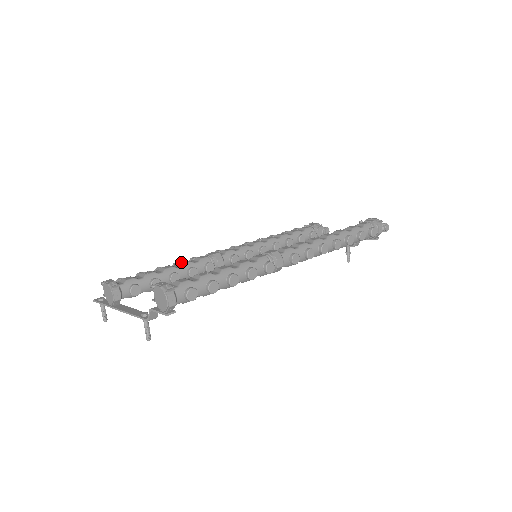
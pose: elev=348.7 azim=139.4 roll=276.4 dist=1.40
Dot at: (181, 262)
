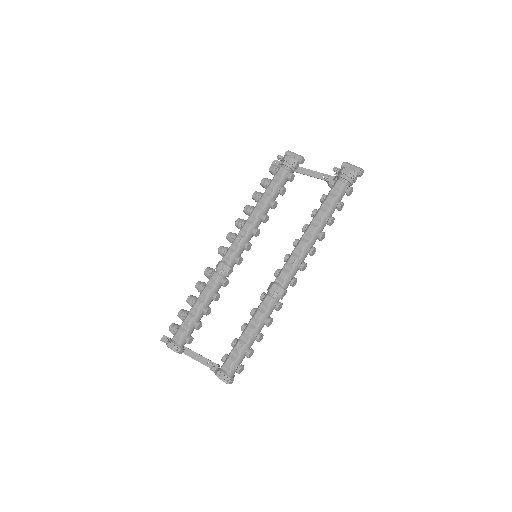
Dot at: (203, 293)
